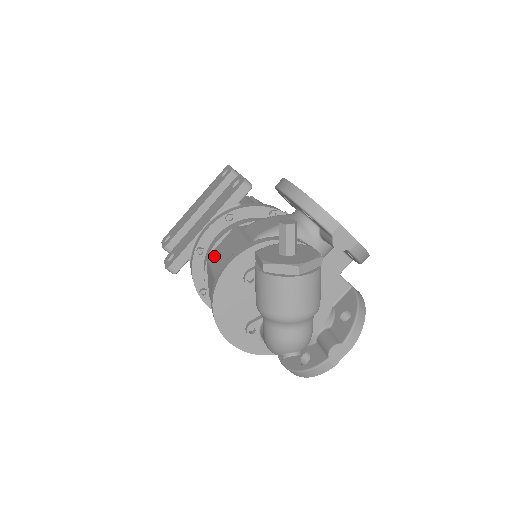
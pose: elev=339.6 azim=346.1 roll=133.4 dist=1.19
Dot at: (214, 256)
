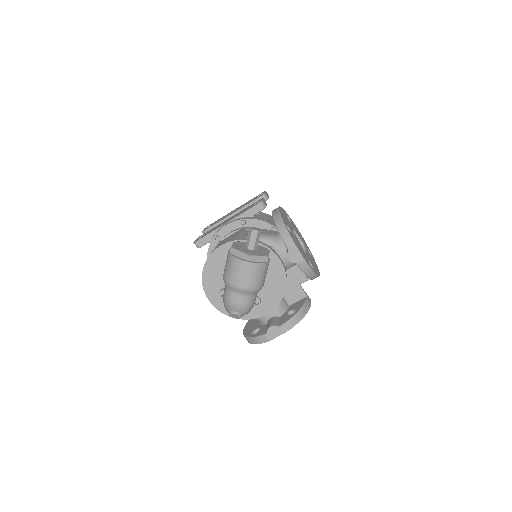
Dot at: (221, 242)
